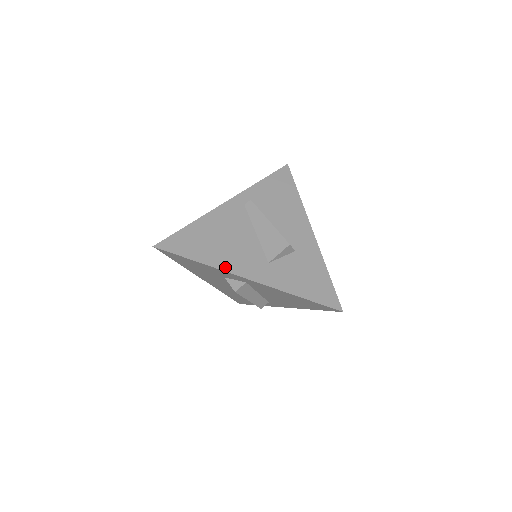
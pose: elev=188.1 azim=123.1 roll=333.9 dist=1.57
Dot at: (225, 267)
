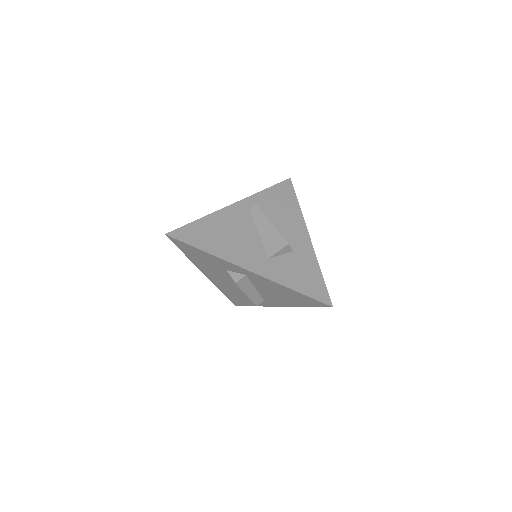
Dot at: (229, 258)
